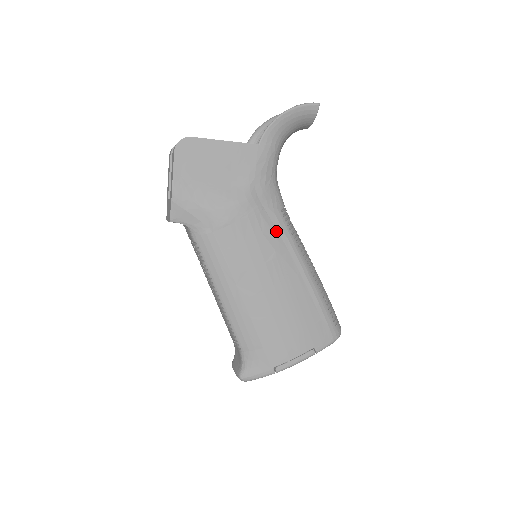
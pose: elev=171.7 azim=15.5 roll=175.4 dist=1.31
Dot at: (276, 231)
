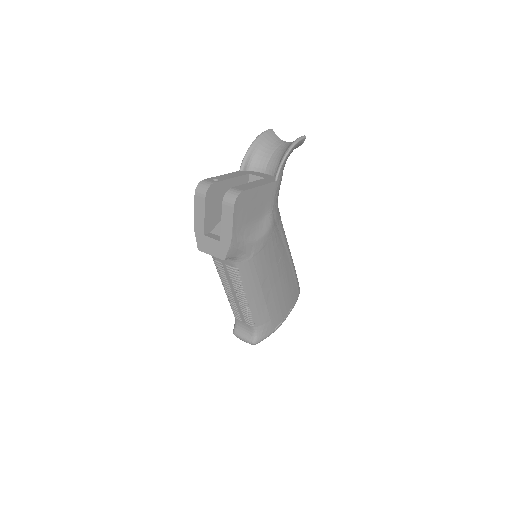
Dot at: (282, 240)
